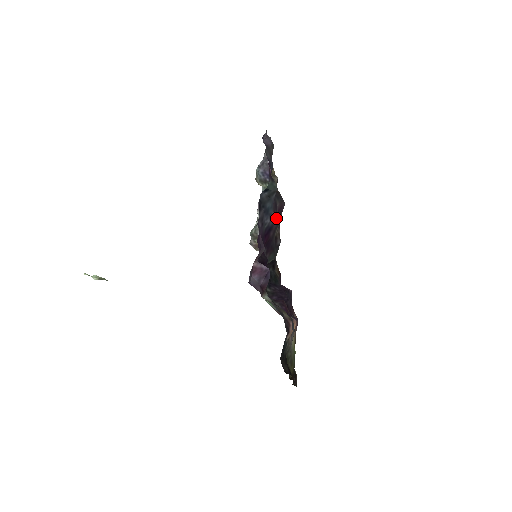
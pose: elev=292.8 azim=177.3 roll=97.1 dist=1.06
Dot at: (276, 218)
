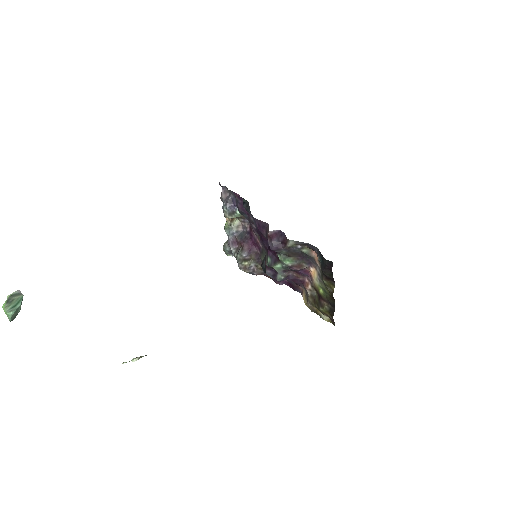
Dot at: occluded
